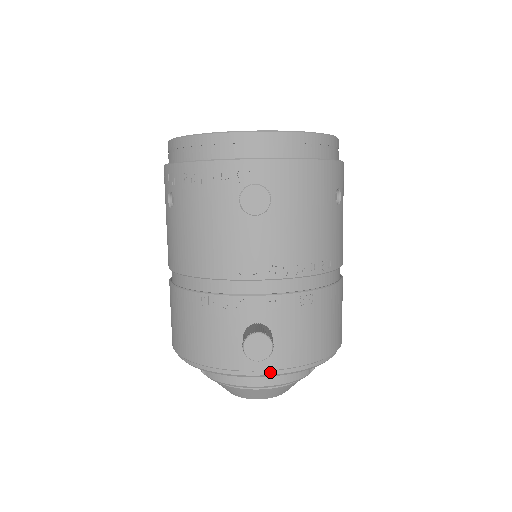
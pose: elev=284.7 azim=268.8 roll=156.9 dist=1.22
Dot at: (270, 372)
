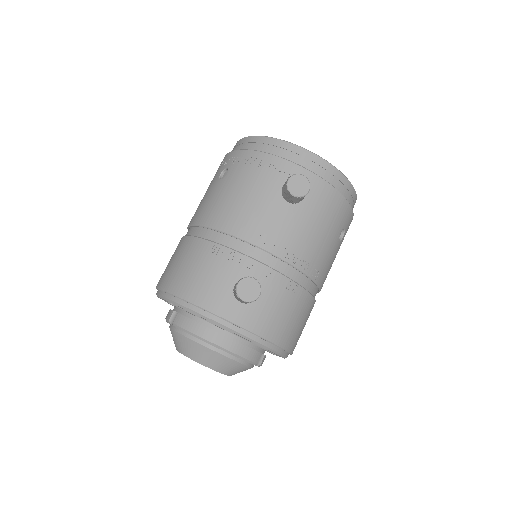
Dot at: (238, 329)
